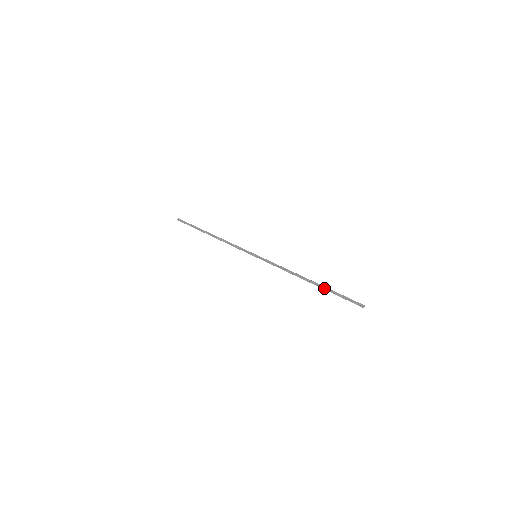
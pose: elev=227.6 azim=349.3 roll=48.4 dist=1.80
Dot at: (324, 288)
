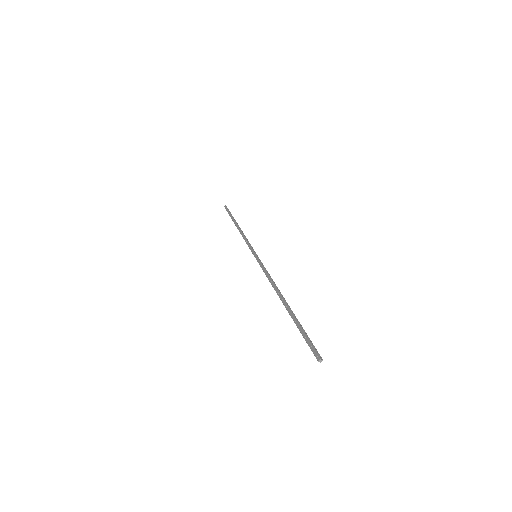
Dot at: occluded
